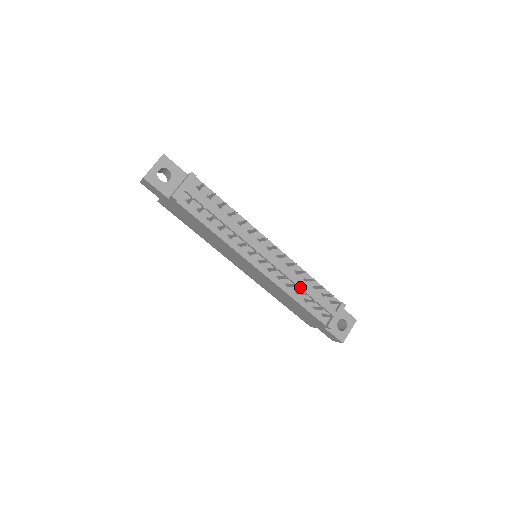
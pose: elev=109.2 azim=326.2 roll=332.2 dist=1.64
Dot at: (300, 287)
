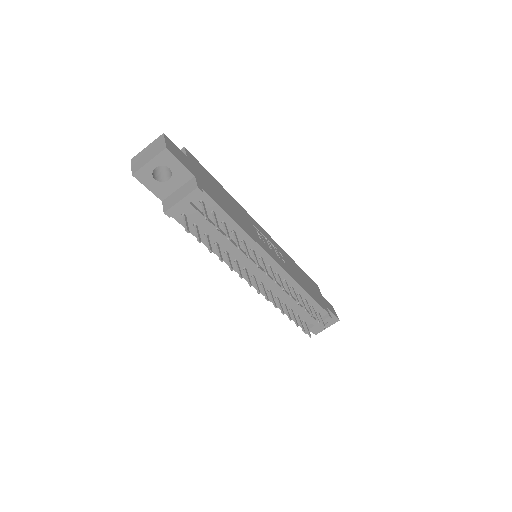
Dot at: (290, 303)
